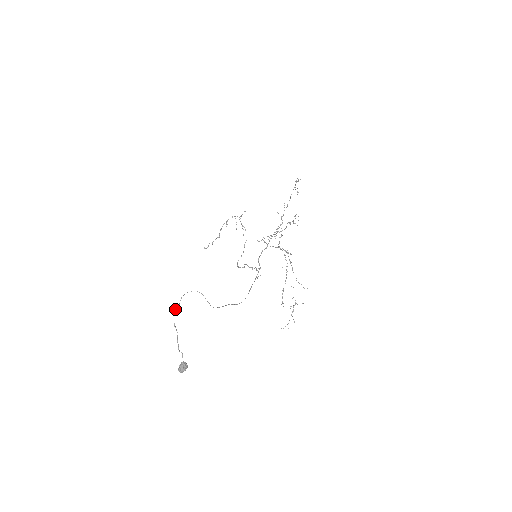
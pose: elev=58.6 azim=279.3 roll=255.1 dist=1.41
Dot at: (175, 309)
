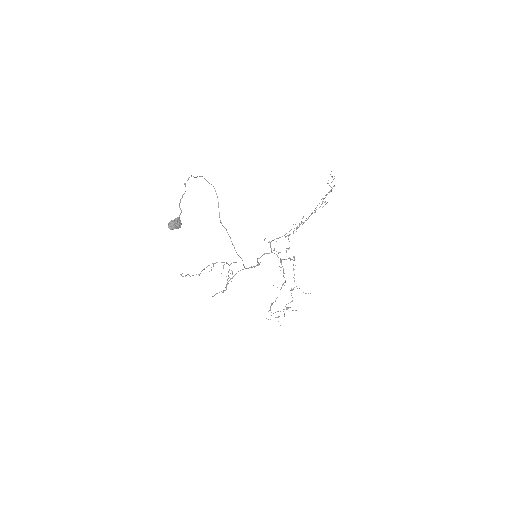
Dot at: occluded
